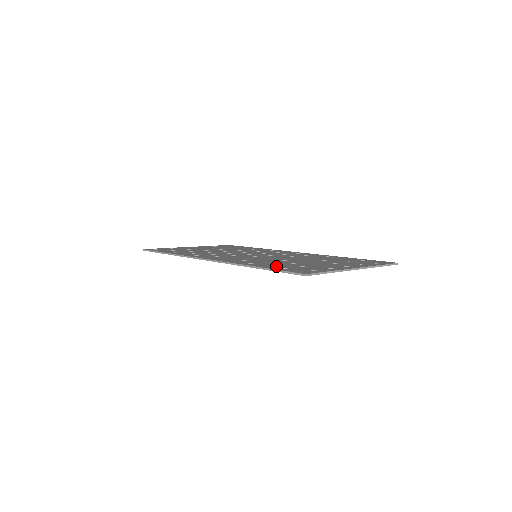
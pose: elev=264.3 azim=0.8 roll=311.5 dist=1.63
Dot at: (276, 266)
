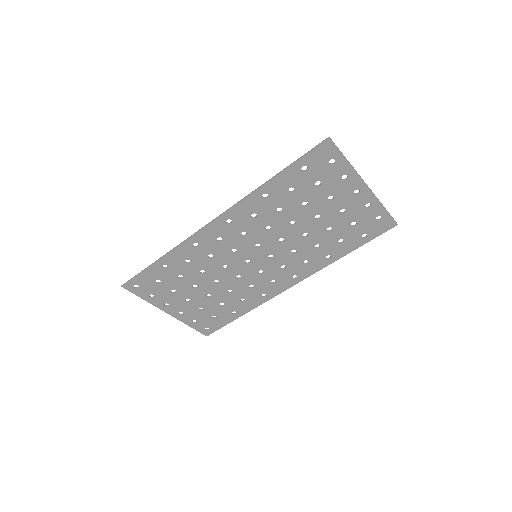
Dot at: (293, 179)
